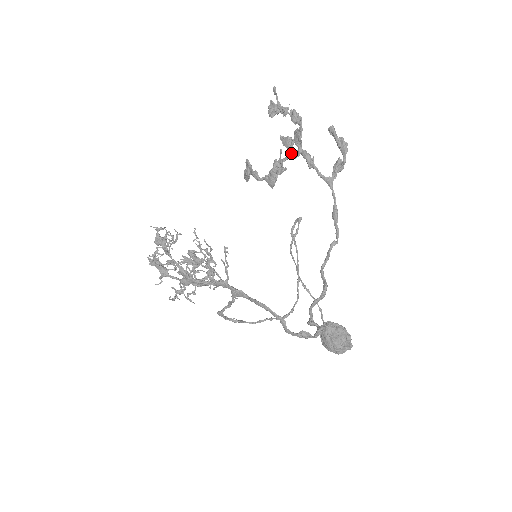
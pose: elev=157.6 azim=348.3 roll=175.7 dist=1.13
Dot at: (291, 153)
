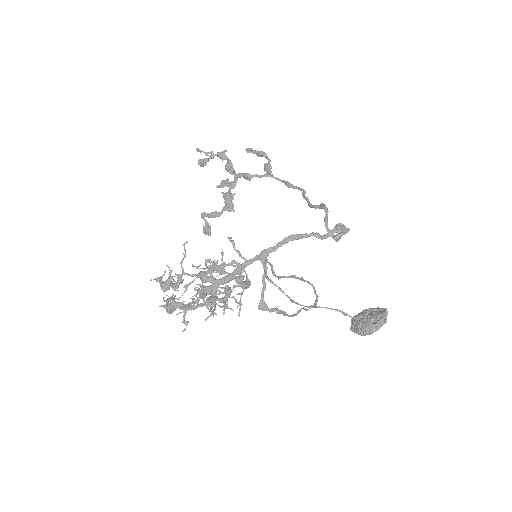
Dot at: (231, 182)
